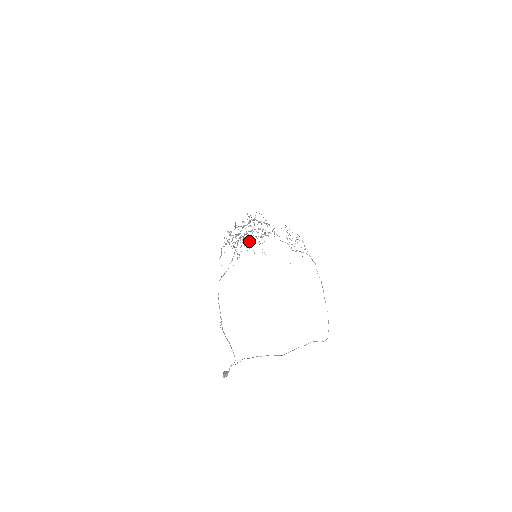
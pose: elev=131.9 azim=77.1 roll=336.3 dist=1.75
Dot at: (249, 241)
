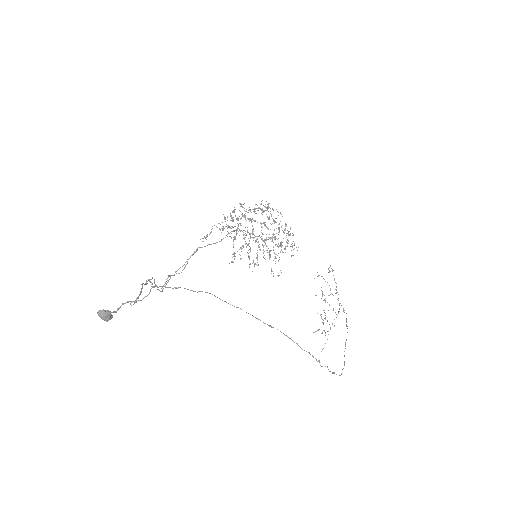
Dot at: (257, 252)
